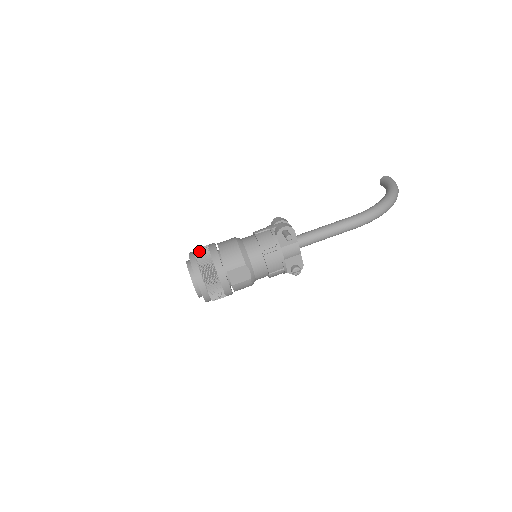
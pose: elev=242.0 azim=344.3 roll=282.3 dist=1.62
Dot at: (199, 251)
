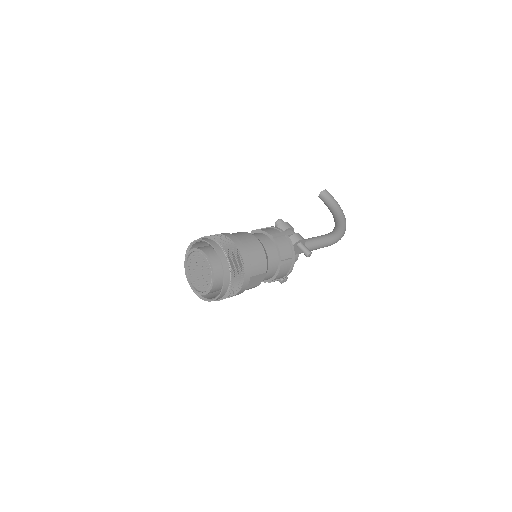
Dot at: (225, 245)
